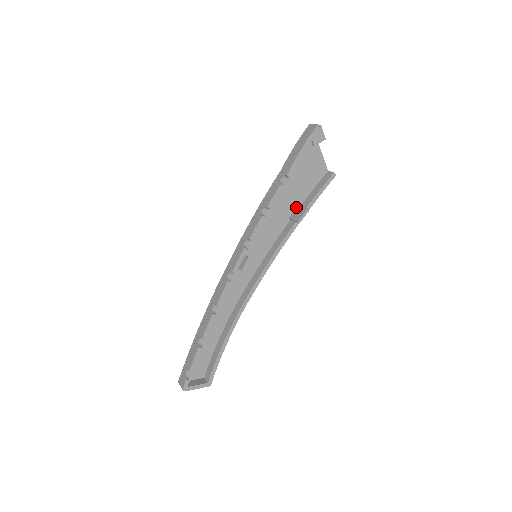
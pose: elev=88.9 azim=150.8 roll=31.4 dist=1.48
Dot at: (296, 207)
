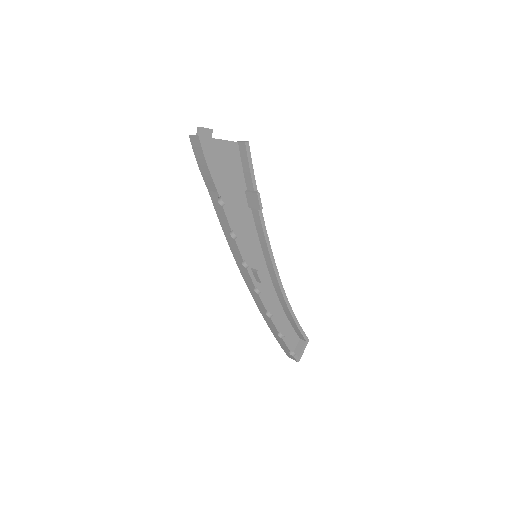
Dot at: (245, 195)
